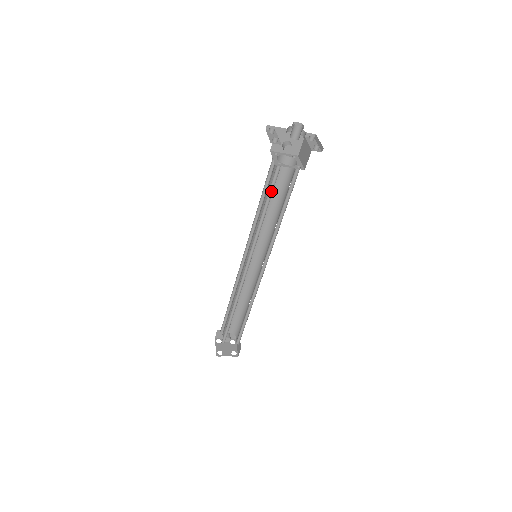
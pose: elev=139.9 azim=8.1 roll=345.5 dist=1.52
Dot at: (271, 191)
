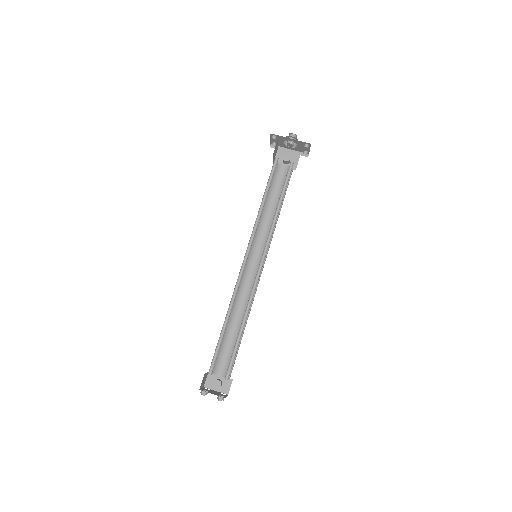
Dot at: (270, 182)
